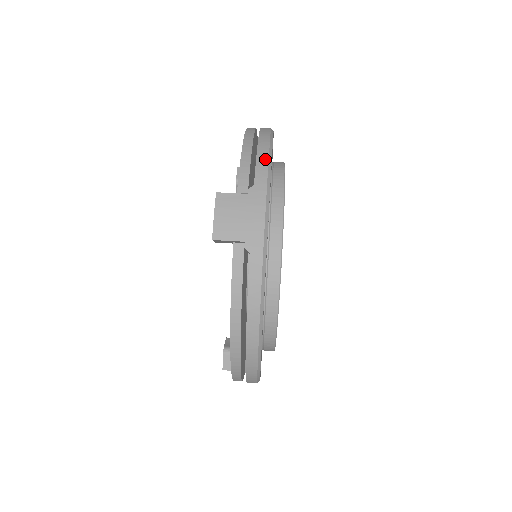
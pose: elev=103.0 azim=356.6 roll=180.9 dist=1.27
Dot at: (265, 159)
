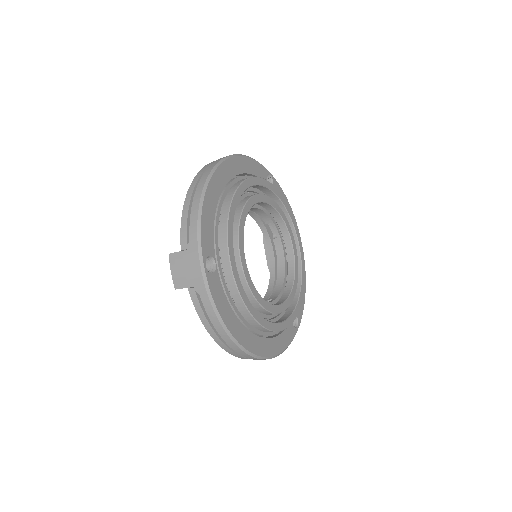
Dot at: (196, 214)
